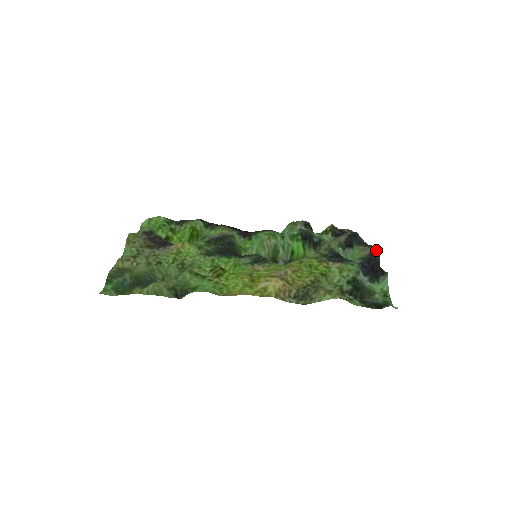
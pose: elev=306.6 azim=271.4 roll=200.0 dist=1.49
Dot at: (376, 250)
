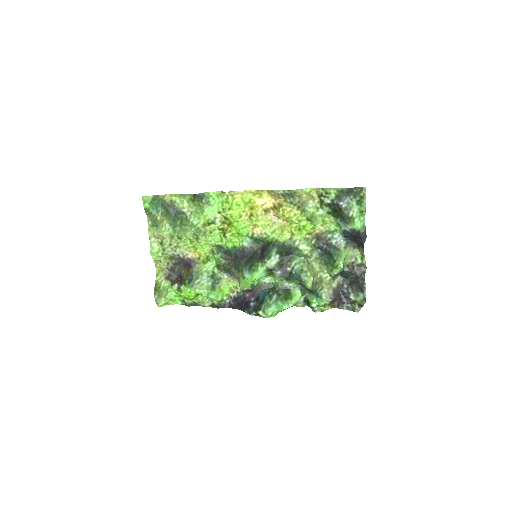
Dot at: (361, 254)
